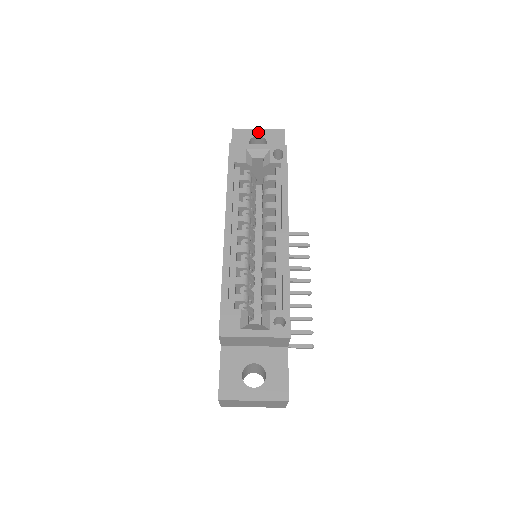
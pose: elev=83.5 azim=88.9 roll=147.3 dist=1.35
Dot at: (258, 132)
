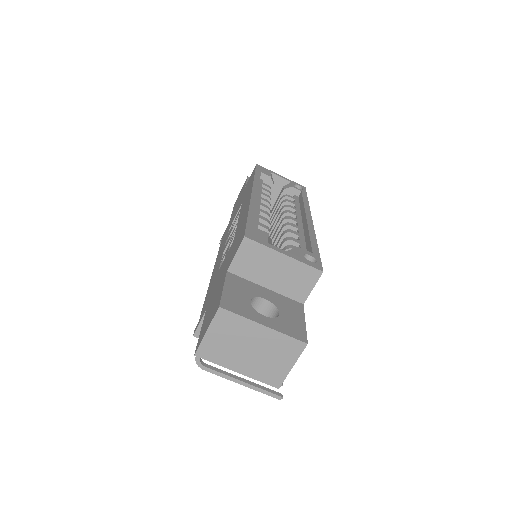
Dot at: occluded
